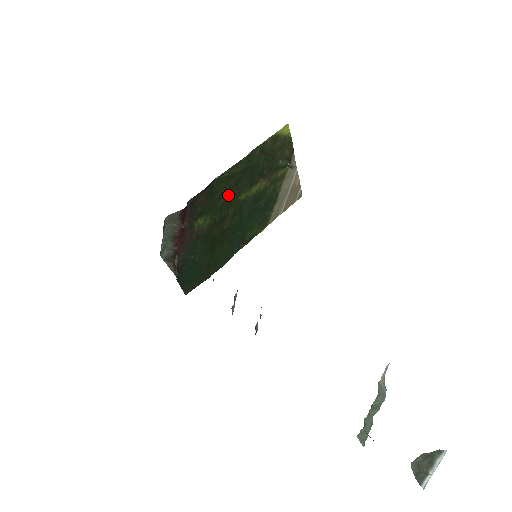
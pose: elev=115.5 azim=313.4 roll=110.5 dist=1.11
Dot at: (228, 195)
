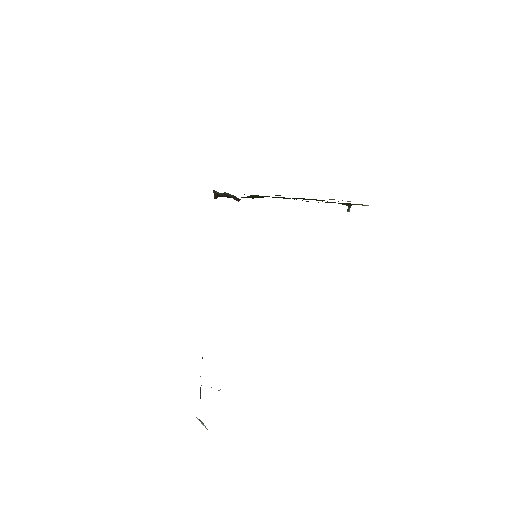
Dot at: occluded
